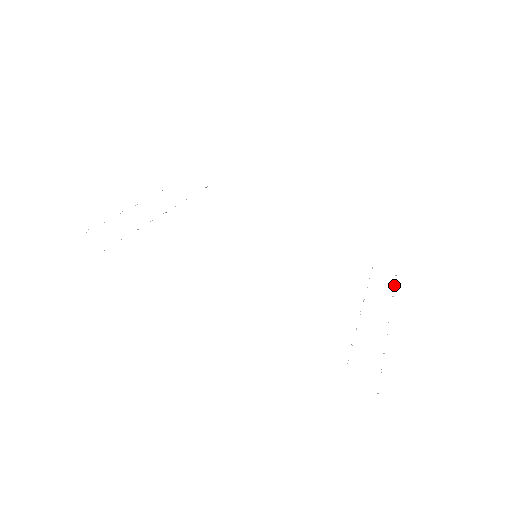
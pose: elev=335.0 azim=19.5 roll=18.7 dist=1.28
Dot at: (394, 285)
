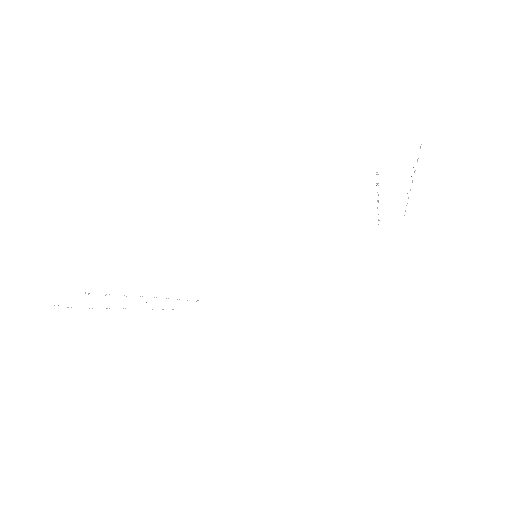
Dot at: (405, 210)
